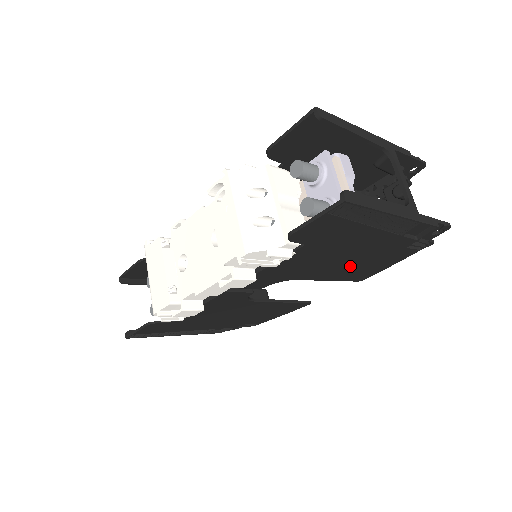
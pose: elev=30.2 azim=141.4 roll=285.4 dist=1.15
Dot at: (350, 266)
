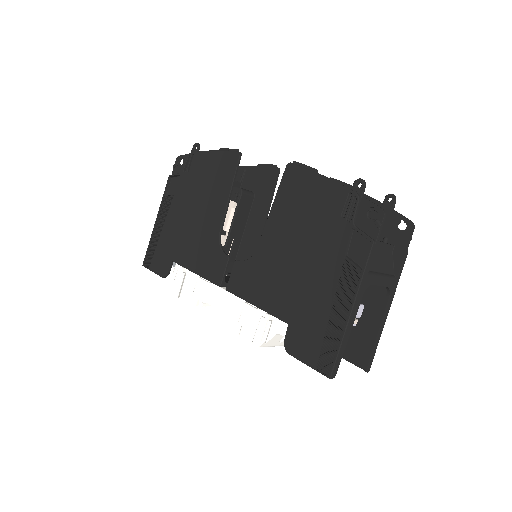
Dot at: occluded
